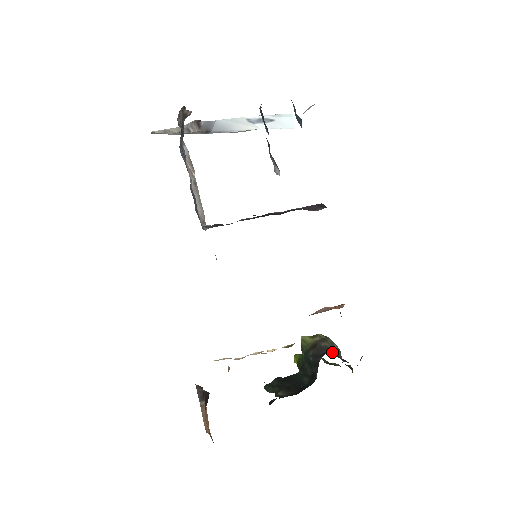
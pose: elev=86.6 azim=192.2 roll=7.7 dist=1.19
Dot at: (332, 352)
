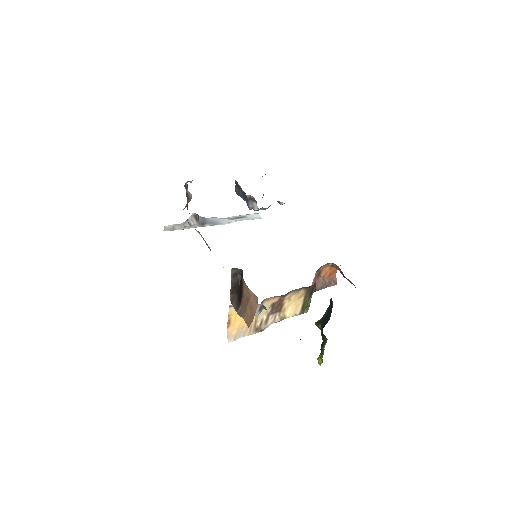
Dot at: occluded
